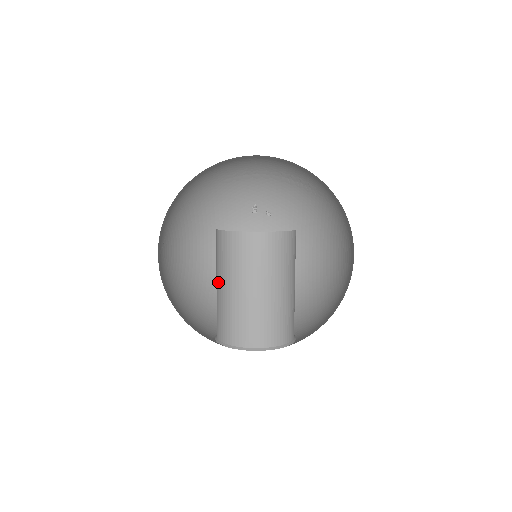
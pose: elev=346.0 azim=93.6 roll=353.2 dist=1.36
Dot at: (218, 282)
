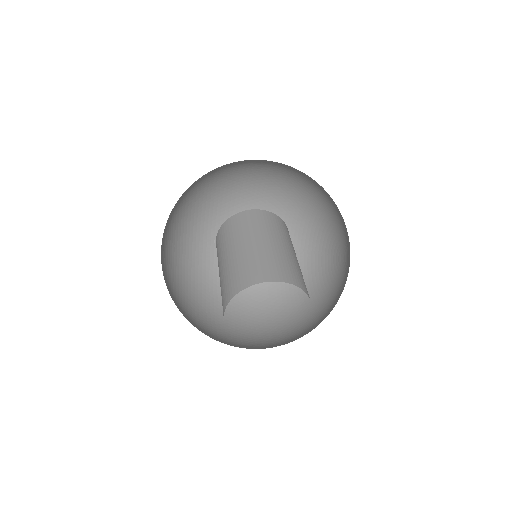
Dot at: (225, 256)
